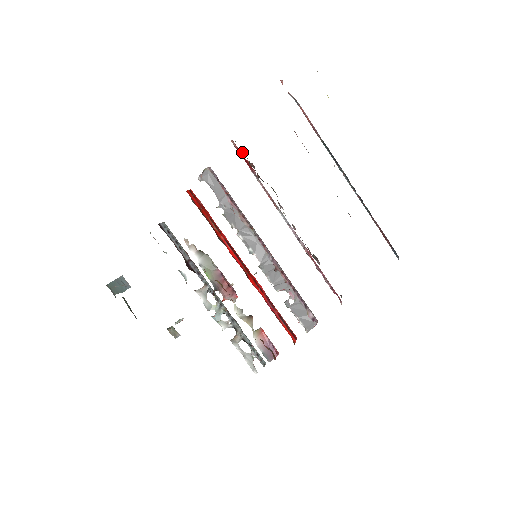
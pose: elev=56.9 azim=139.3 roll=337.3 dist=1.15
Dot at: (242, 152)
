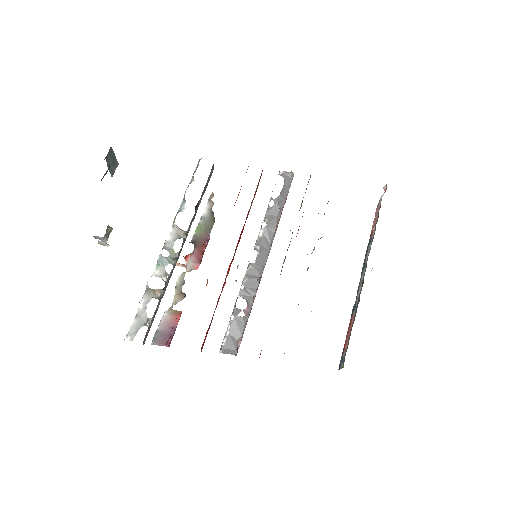
Dot at: occluded
